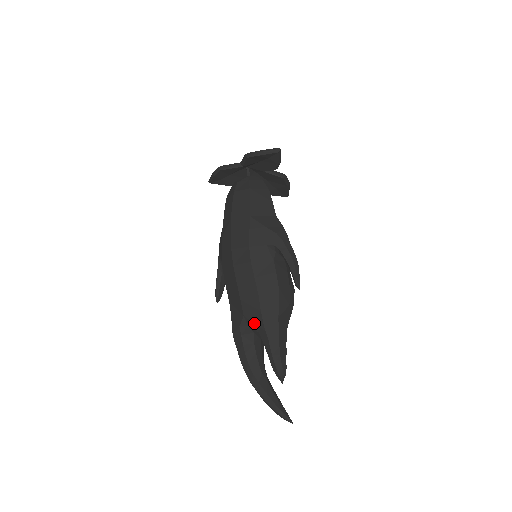
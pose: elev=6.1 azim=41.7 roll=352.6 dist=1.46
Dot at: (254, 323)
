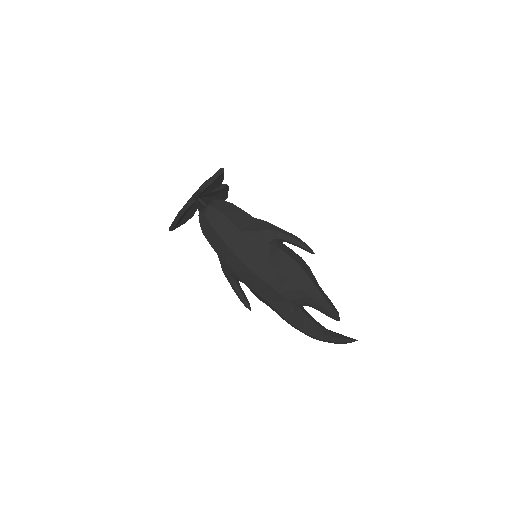
Dot at: (299, 300)
